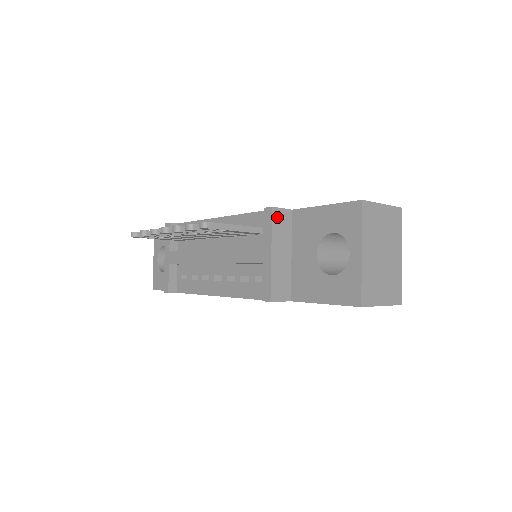
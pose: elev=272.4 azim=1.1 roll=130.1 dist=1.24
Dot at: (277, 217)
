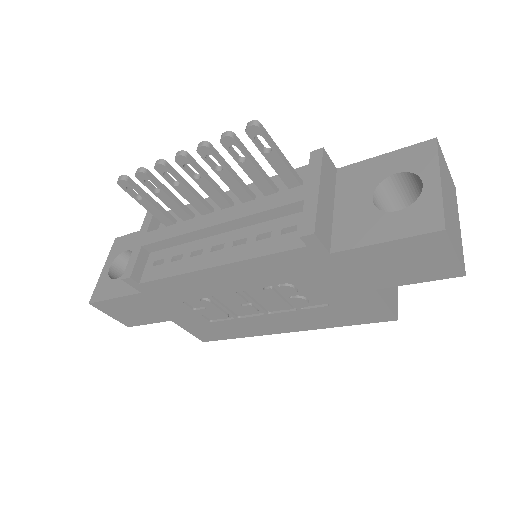
Dot at: (326, 161)
